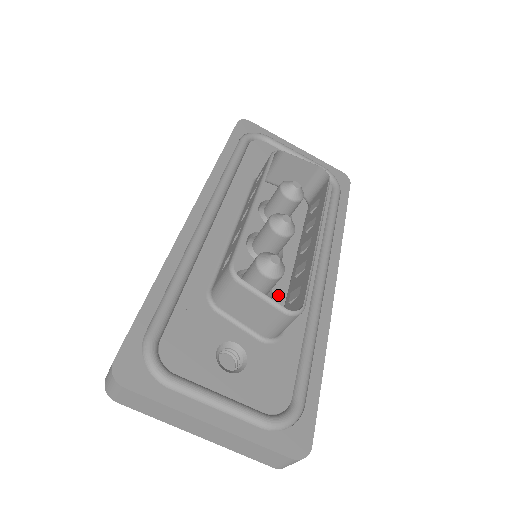
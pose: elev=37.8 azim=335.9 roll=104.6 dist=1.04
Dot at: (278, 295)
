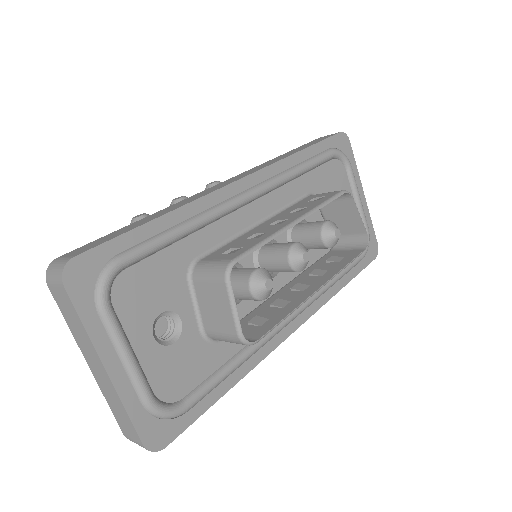
Dot at: (245, 305)
